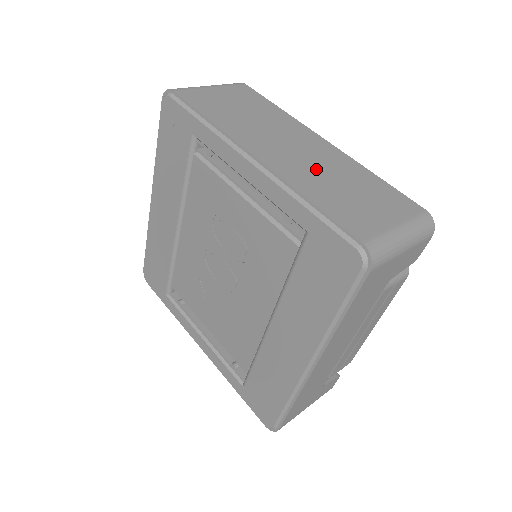
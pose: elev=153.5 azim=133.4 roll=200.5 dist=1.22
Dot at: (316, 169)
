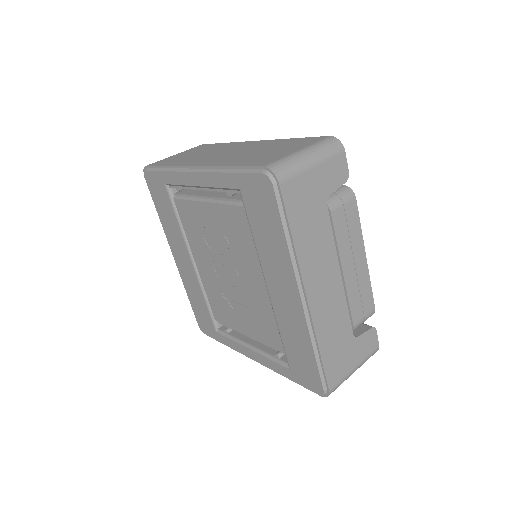
Dot at: (241, 154)
